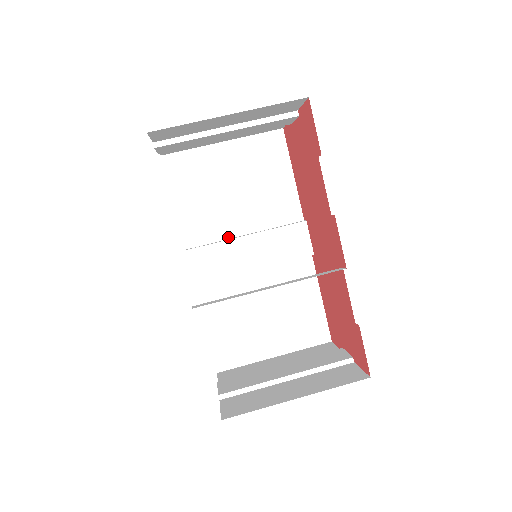
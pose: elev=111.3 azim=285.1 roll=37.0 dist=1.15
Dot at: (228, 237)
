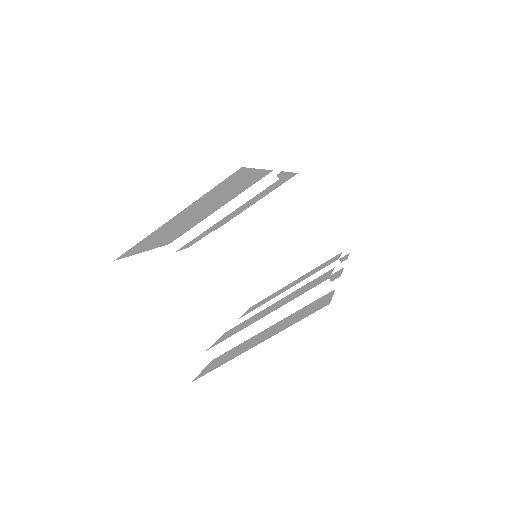
Dot at: (203, 220)
